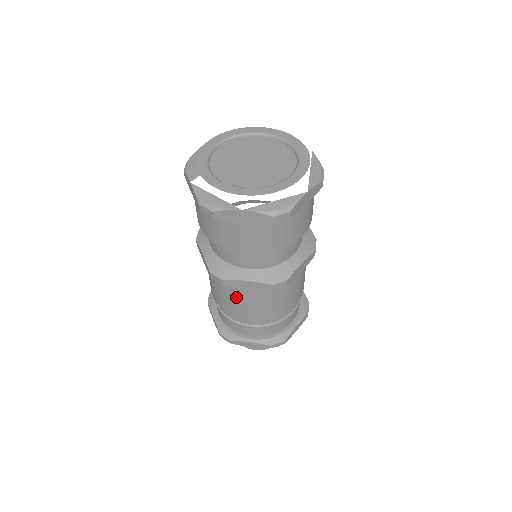
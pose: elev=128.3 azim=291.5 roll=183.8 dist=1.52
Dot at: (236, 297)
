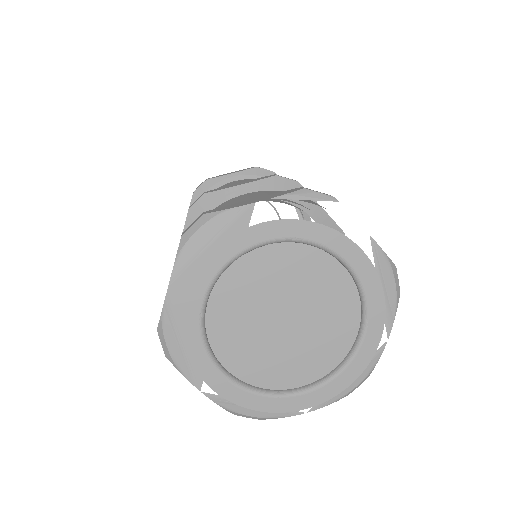
Dot at: occluded
